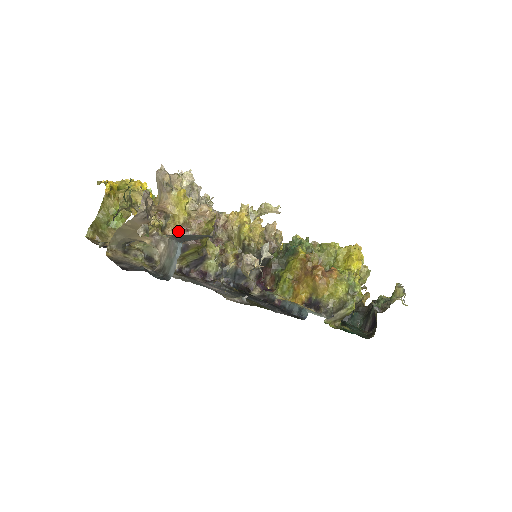
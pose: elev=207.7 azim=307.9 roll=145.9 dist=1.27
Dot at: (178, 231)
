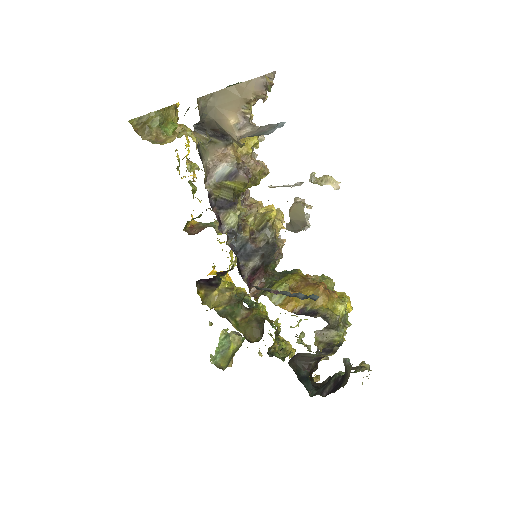
Dot at: (237, 156)
